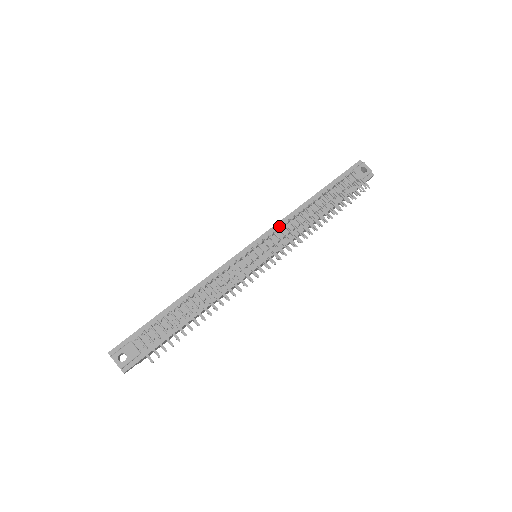
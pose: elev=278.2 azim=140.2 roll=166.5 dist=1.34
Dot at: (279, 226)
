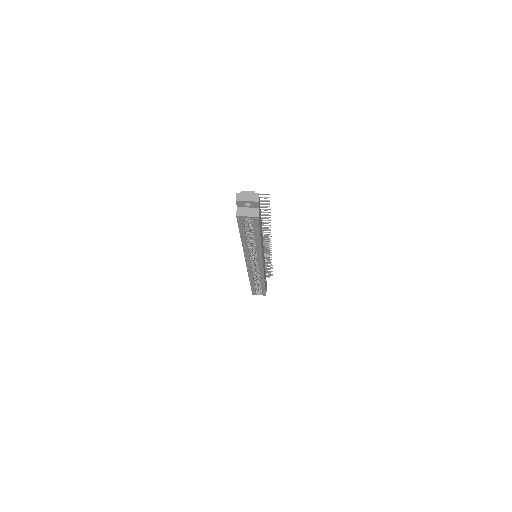
Dot at: occluded
